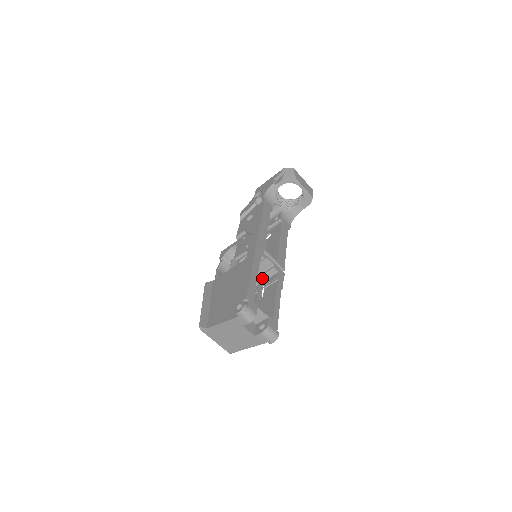
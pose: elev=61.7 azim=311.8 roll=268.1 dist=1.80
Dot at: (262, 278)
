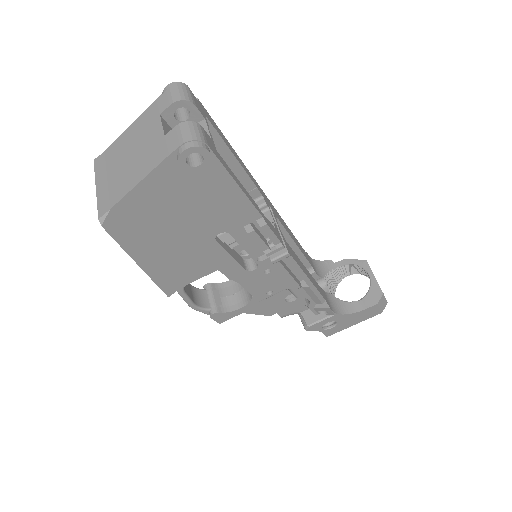
Dot at: occluded
